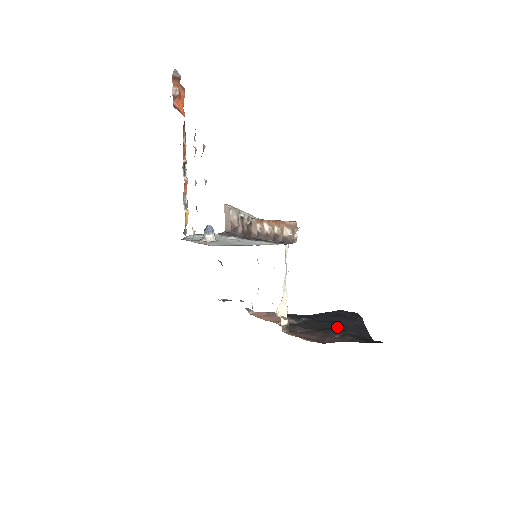
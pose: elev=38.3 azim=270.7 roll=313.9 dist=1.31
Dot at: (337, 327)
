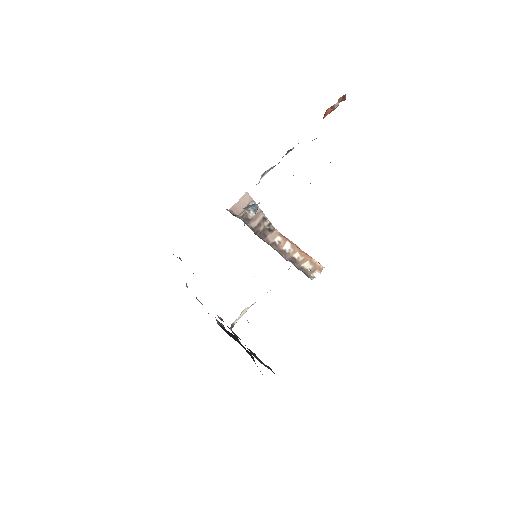
Dot at: (247, 352)
